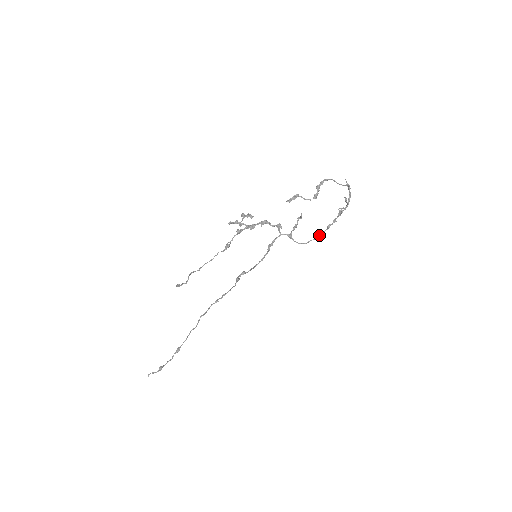
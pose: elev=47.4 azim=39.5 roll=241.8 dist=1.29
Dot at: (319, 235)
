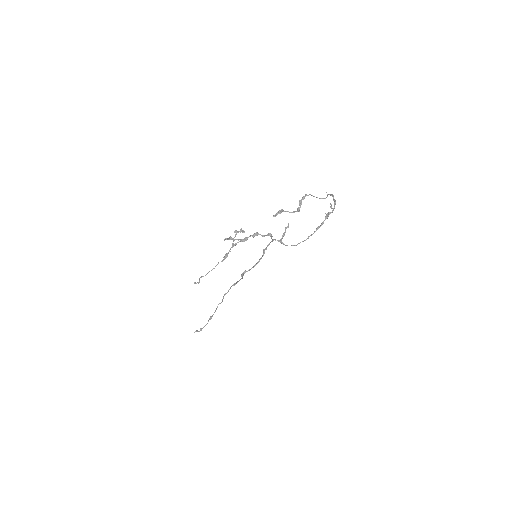
Dot at: occluded
